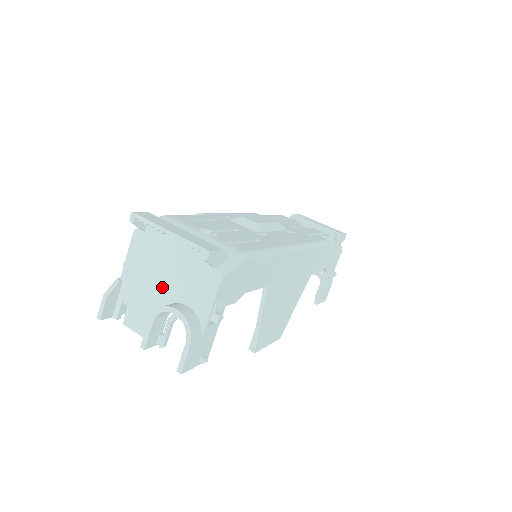
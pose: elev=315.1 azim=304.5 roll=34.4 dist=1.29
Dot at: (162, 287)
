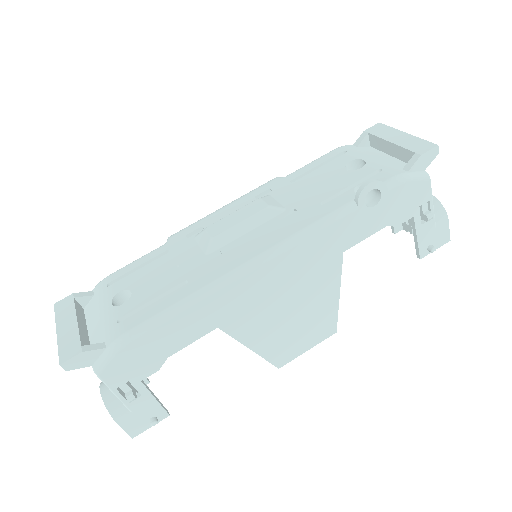
Dot at: occluded
